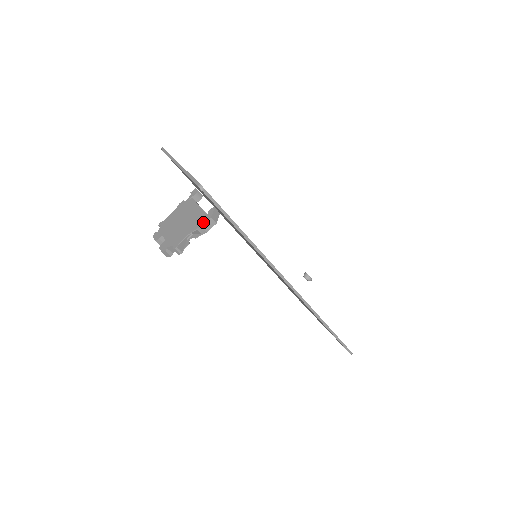
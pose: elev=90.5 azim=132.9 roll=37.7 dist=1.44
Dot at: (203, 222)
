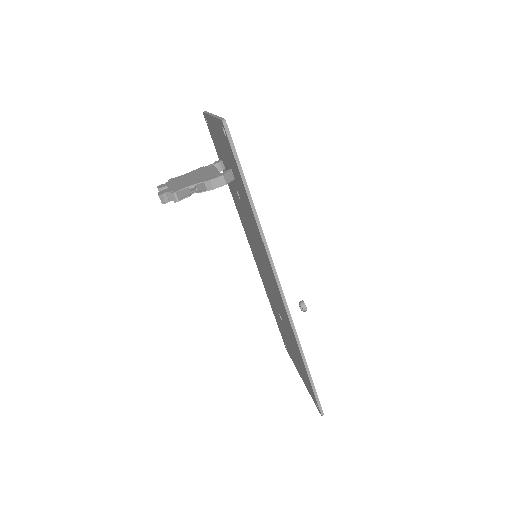
Dot at: (213, 177)
